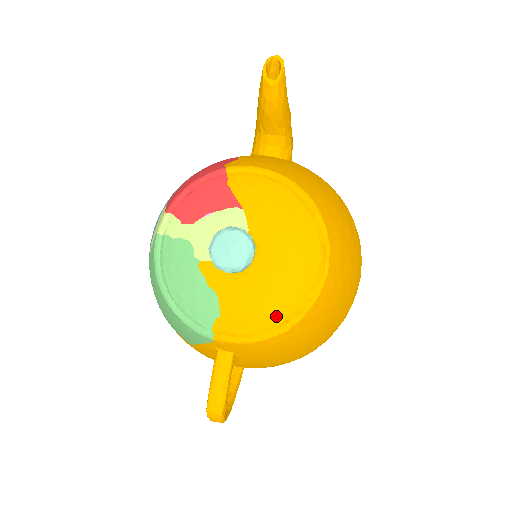
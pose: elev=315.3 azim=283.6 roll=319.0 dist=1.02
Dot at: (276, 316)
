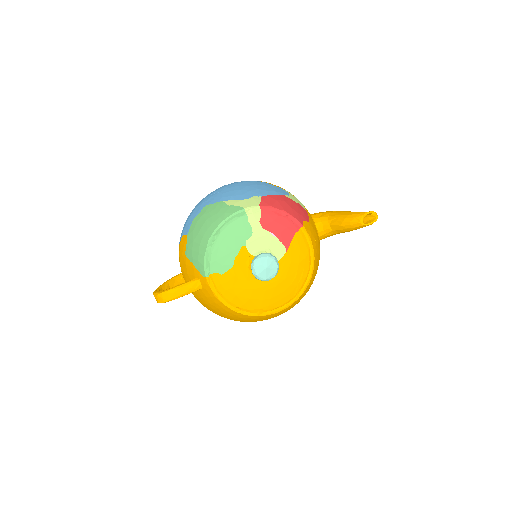
Dot at: (240, 303)
